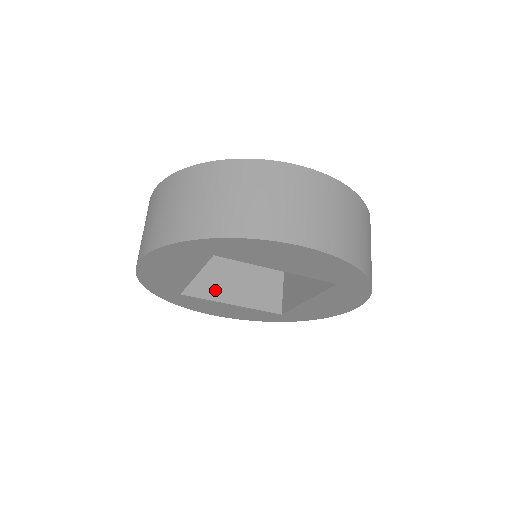
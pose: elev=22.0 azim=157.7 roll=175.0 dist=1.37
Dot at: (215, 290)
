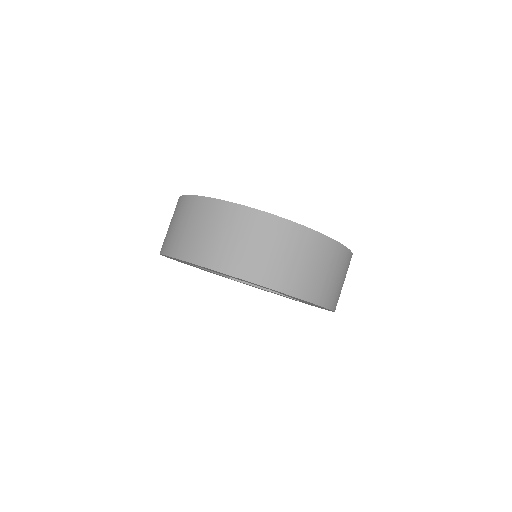
Dot at: occluded
